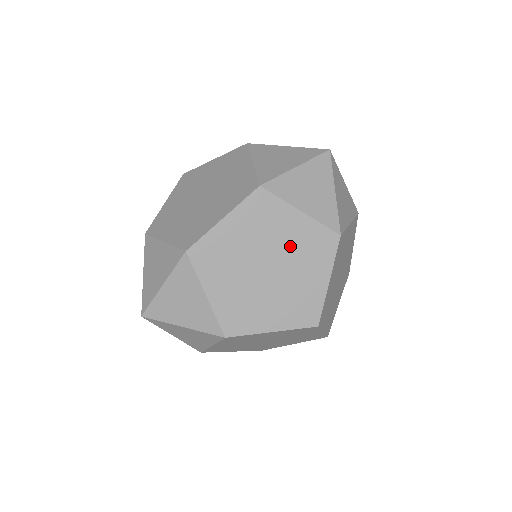
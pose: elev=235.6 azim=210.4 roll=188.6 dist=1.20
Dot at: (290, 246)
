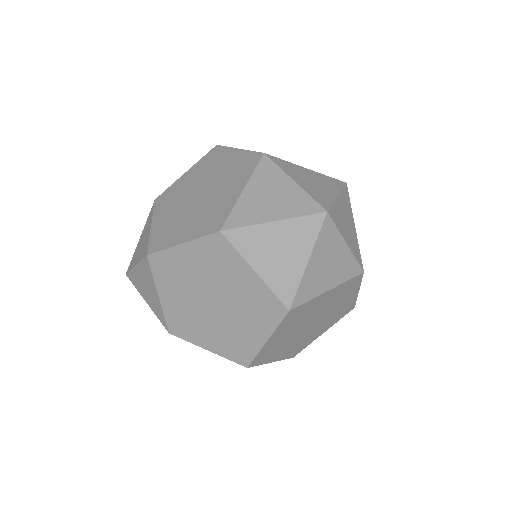
Dot at: (237, 295)
